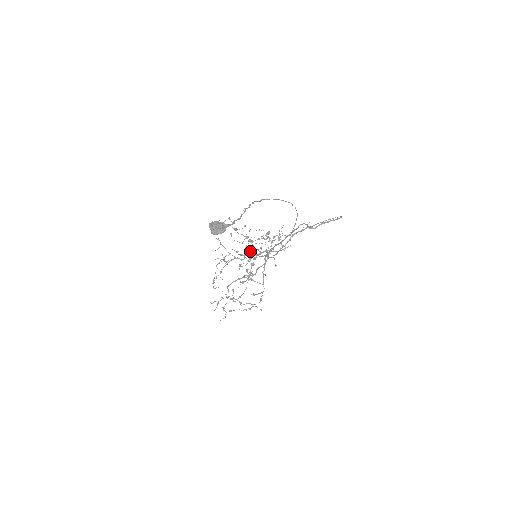
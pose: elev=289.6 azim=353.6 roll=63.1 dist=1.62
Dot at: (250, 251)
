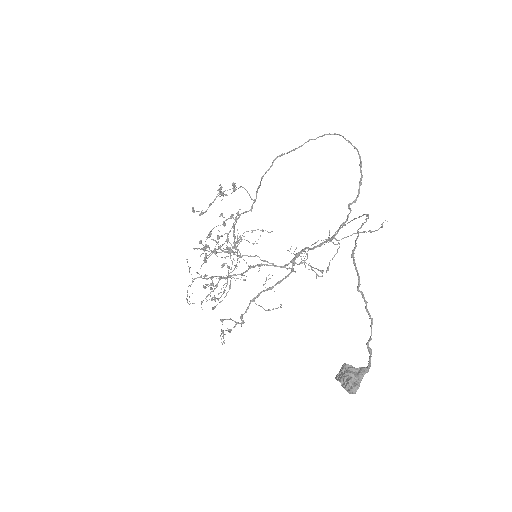
Dot at: occluded
